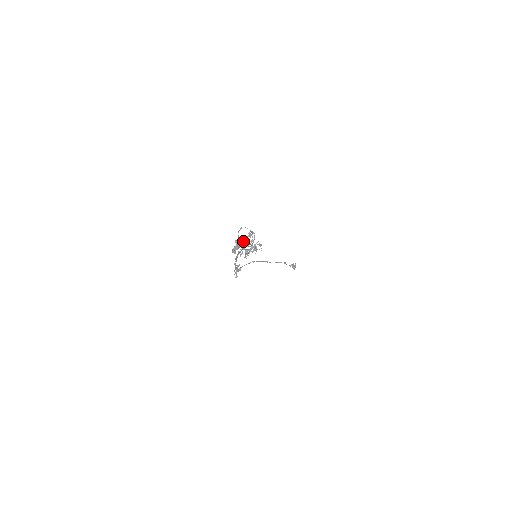
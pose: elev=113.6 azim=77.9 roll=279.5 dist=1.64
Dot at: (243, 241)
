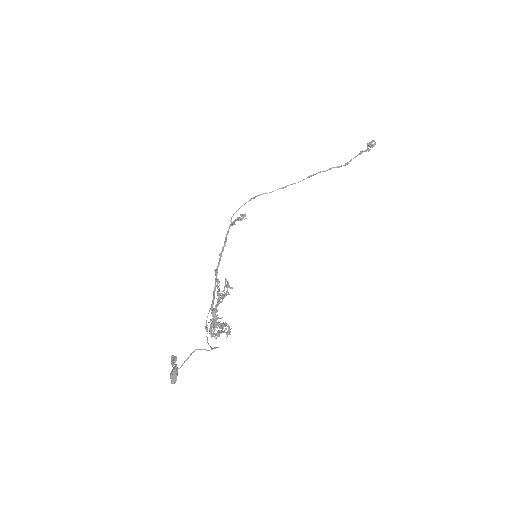
Dot at: (215, 310)
